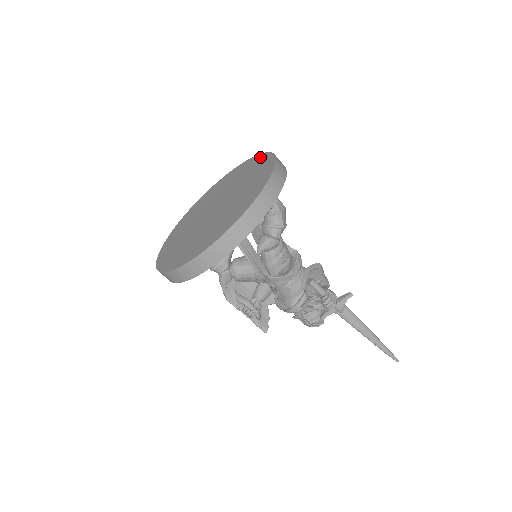
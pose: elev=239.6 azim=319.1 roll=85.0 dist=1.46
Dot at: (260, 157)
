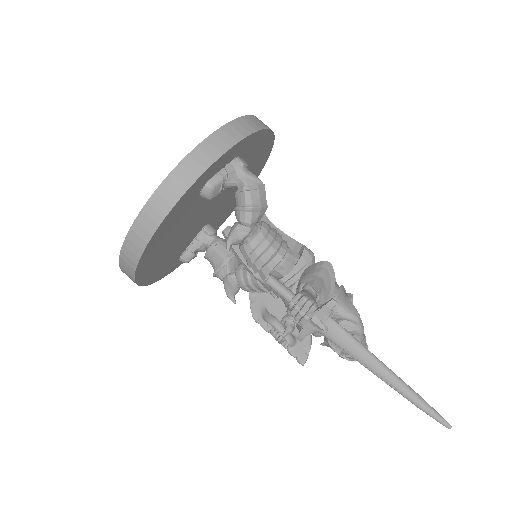
Dot at: occluded
